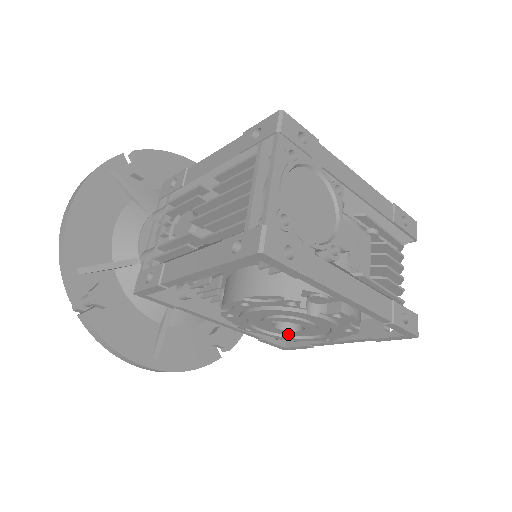
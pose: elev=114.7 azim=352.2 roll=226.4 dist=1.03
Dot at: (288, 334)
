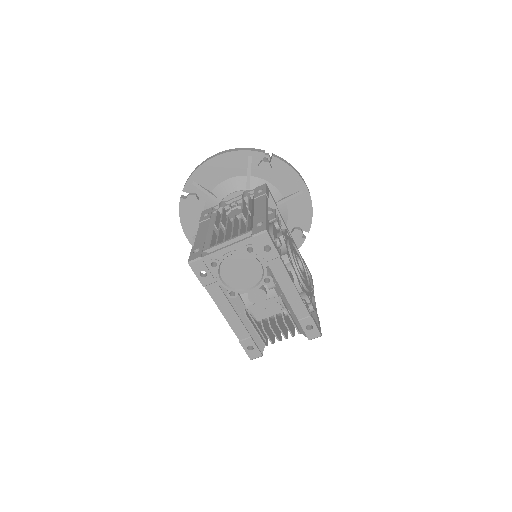
Dot at: occluded
